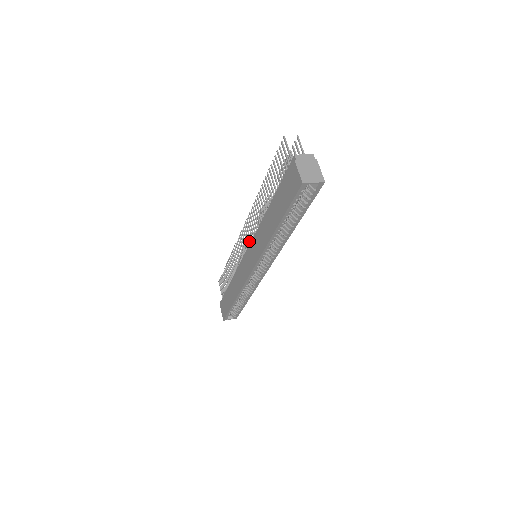
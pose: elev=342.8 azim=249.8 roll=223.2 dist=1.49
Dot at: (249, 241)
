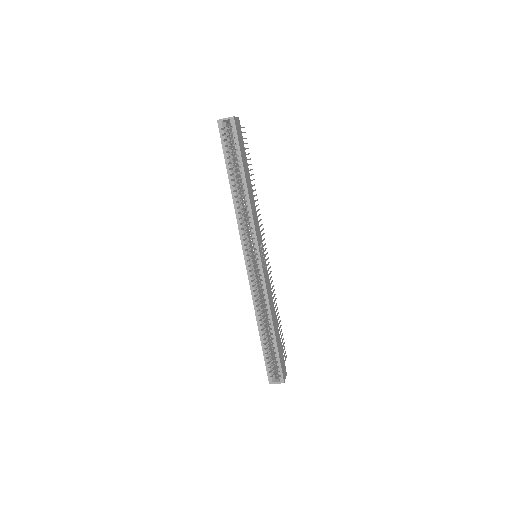
Dot at: (269, 267)
